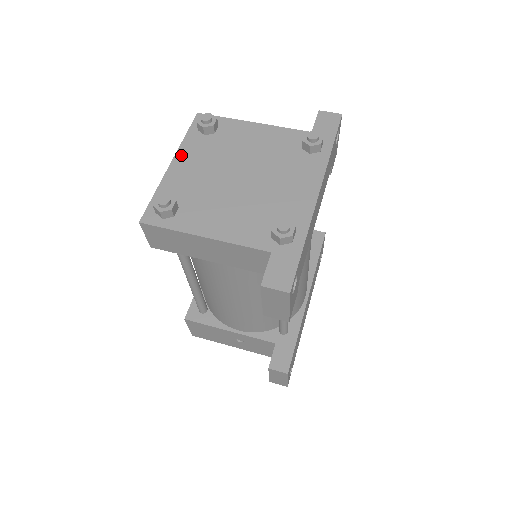
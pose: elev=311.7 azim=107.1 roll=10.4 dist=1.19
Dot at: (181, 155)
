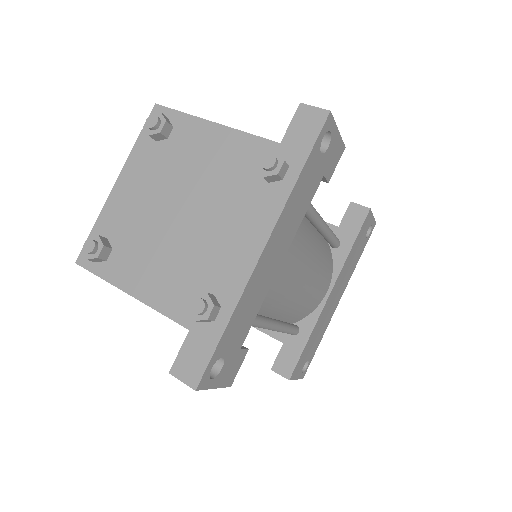
Dot at: (127, 171)
